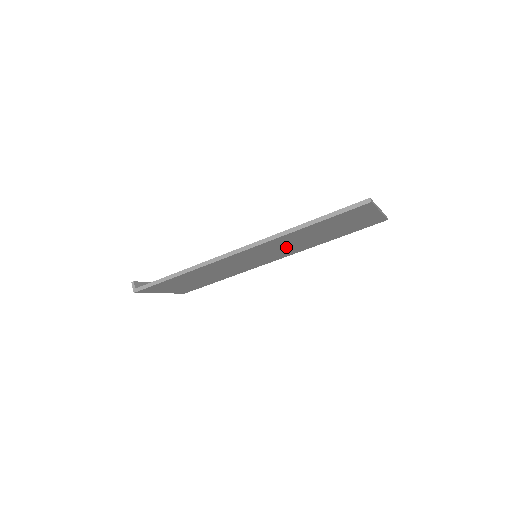
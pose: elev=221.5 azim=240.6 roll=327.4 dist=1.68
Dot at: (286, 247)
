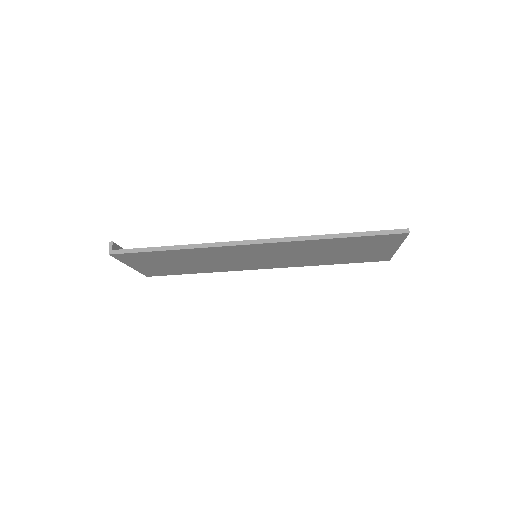
Dot at: (291, 256)
